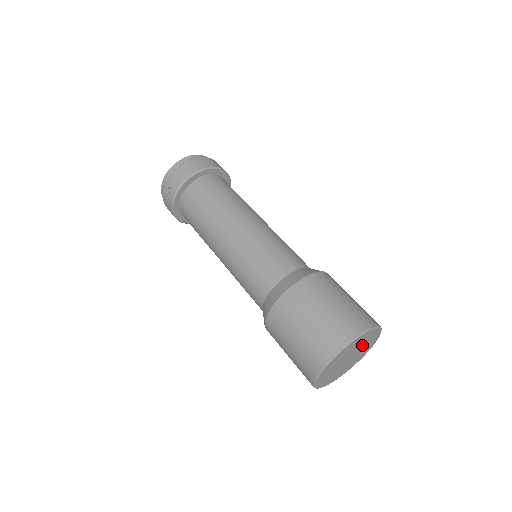
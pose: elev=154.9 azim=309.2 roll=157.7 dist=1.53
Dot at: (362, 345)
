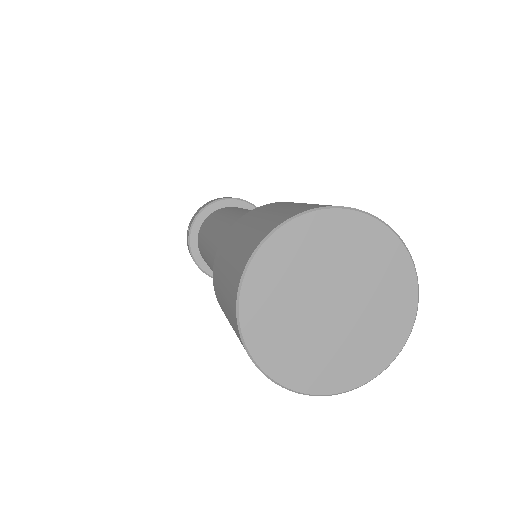
Dot at: (358, 272)
